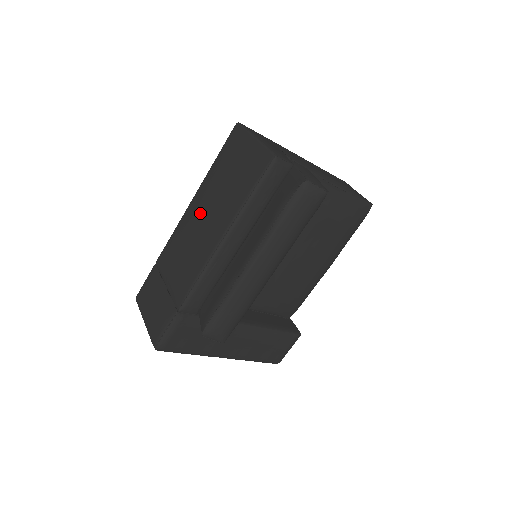
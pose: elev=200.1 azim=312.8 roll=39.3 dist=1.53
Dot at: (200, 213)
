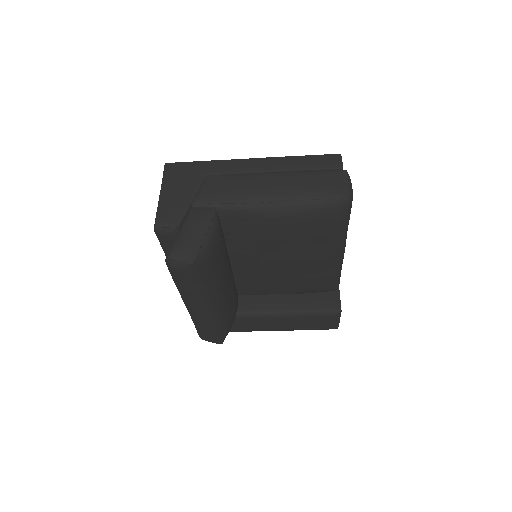
Dot at: occluded
